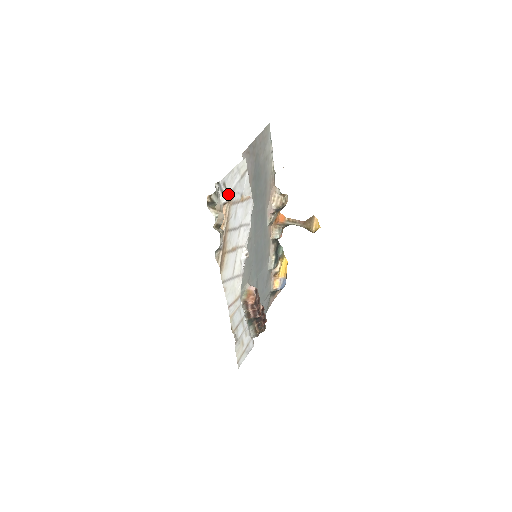
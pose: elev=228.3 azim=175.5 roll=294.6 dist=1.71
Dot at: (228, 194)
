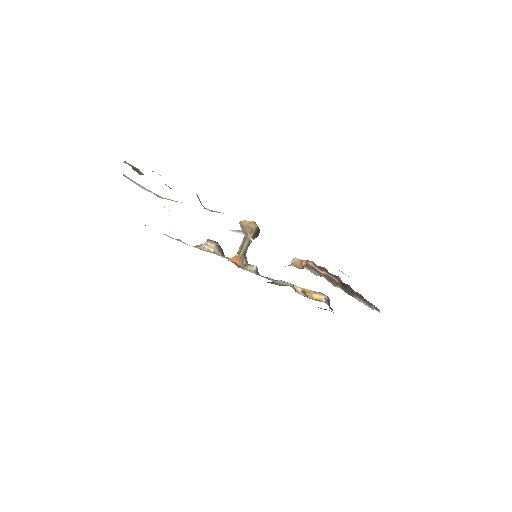
Dot at: occluded
